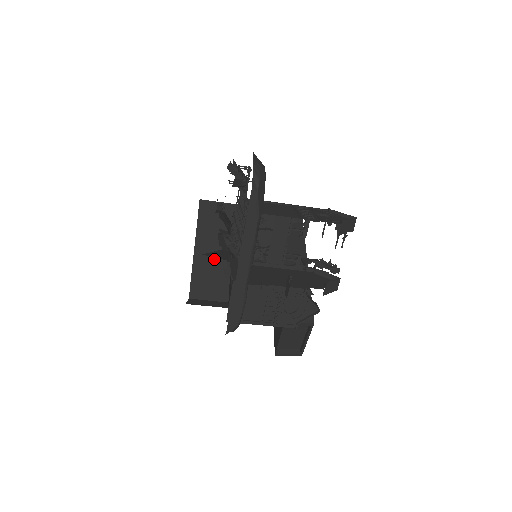
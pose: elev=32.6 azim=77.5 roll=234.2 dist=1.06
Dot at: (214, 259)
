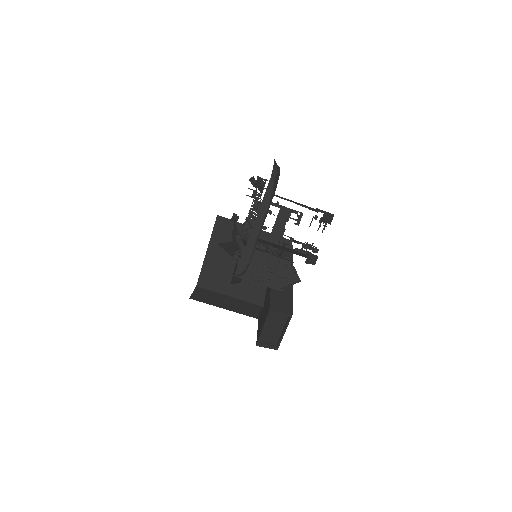
Dot at: (221, 261)
